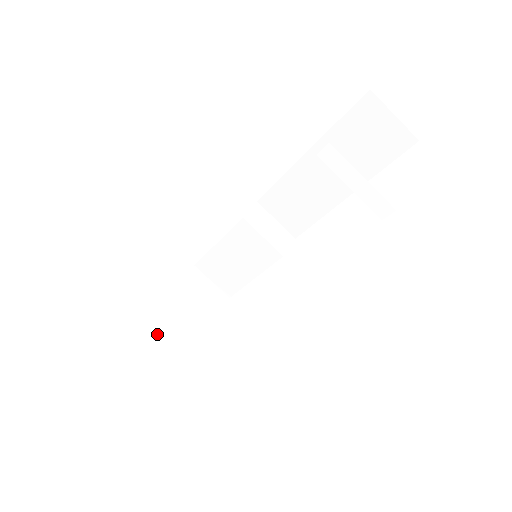
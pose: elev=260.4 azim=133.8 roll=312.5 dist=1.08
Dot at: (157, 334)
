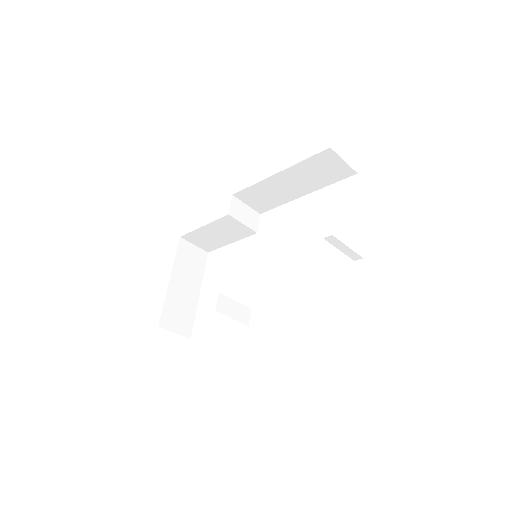
Dot at: (176, 301)
